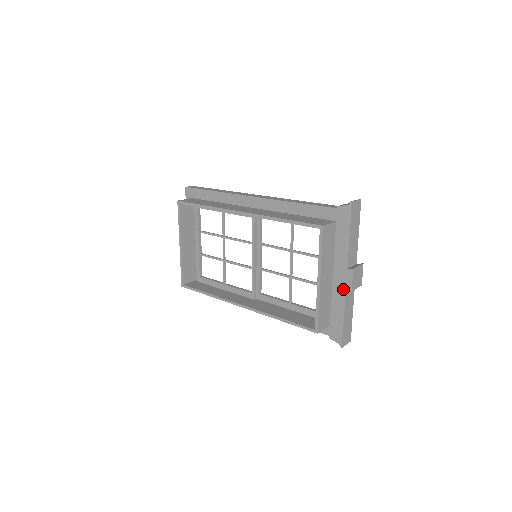
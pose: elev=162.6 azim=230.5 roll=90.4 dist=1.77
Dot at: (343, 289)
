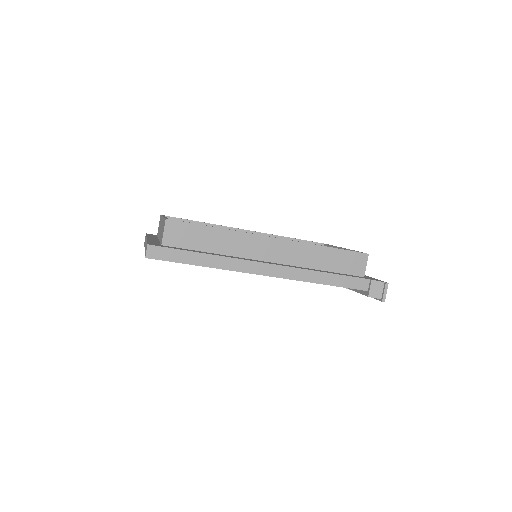
Dot at: occluded
